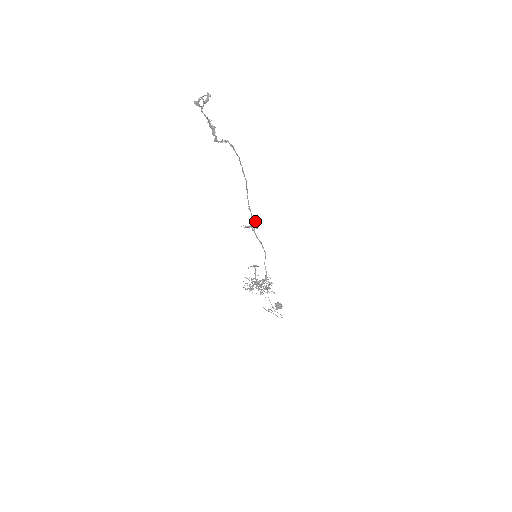
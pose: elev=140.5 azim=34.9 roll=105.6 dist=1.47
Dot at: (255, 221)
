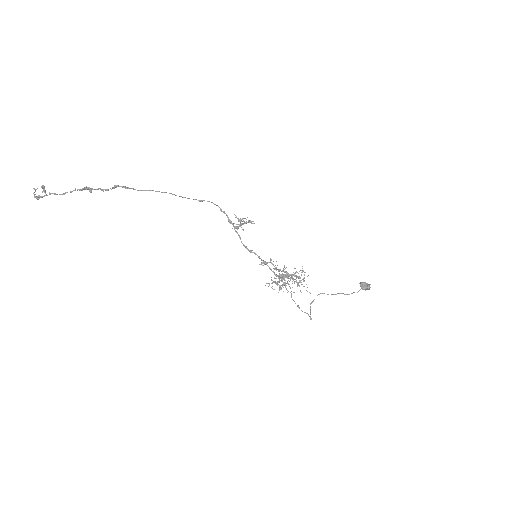
Dot at: (239, 221)
